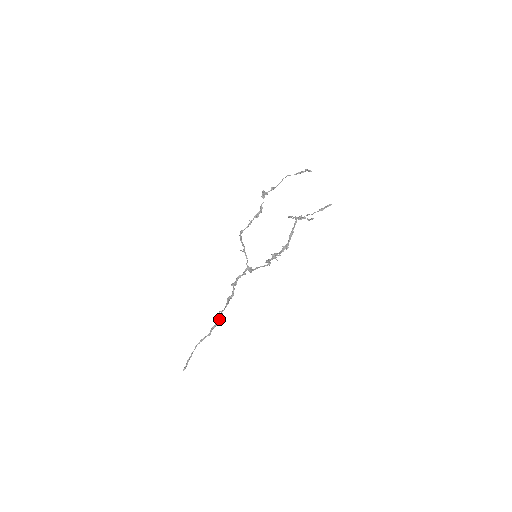
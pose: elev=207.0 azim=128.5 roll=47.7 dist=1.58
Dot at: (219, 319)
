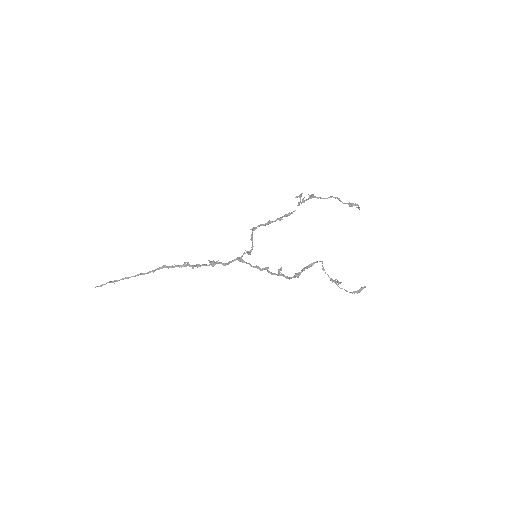
Dot at: occluded
